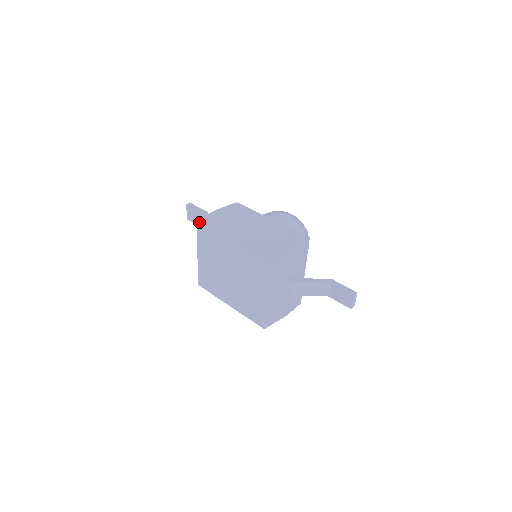
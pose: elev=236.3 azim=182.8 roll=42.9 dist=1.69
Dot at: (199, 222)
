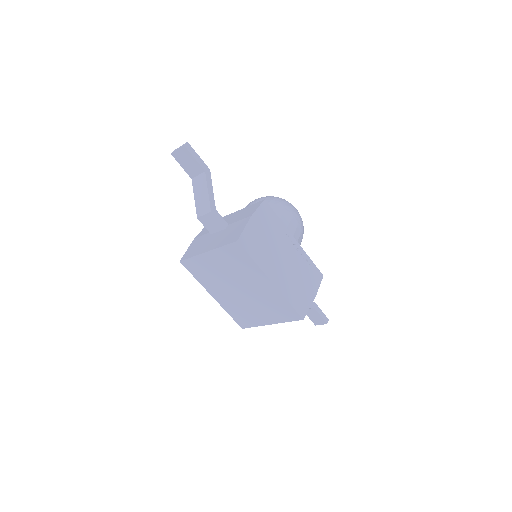
Dot at: (239, 245)
